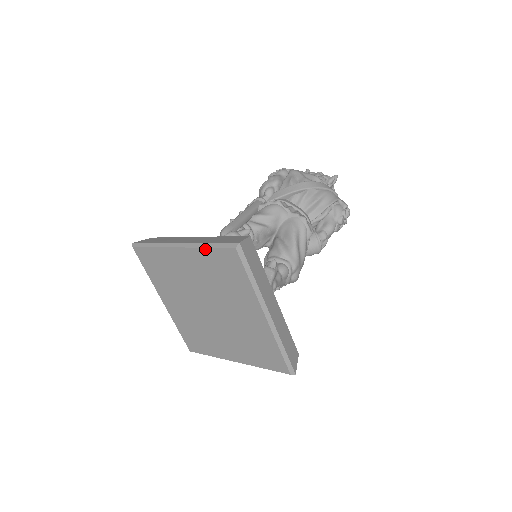
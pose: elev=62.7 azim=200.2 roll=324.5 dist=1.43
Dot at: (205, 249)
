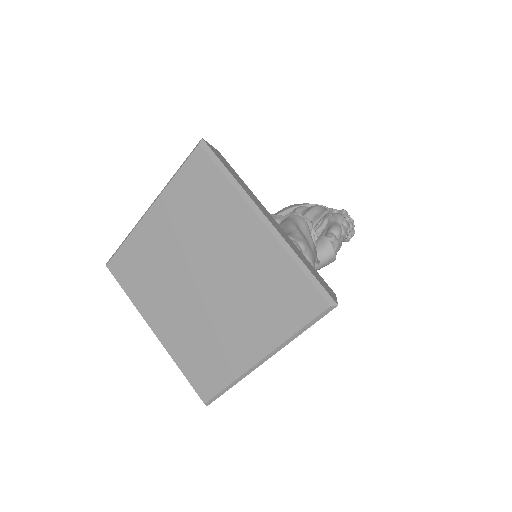
Dot at: (172, 181)
